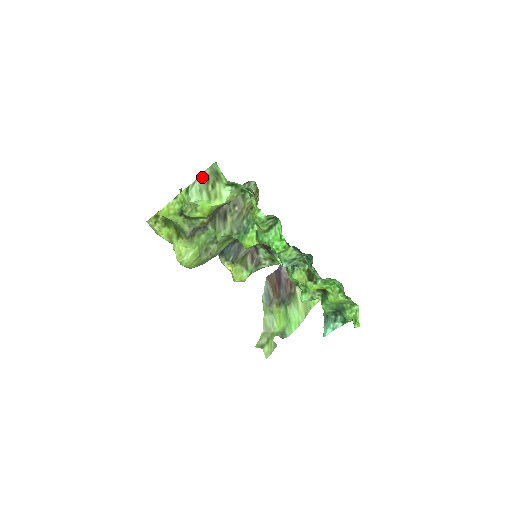
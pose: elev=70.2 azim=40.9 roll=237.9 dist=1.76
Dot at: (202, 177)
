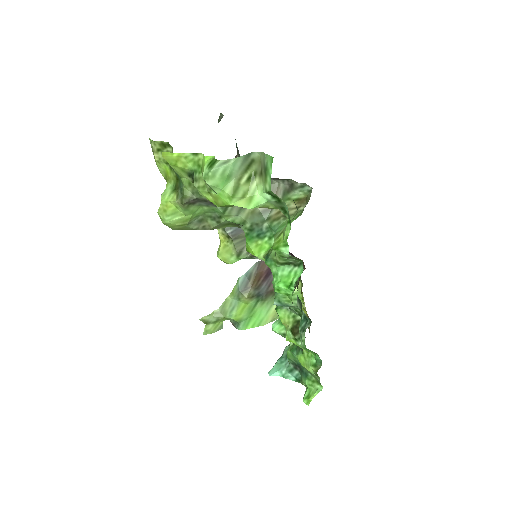
Dot at: (243, 159)
